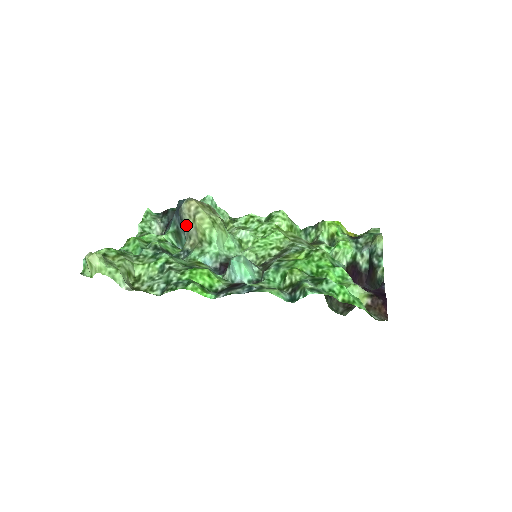
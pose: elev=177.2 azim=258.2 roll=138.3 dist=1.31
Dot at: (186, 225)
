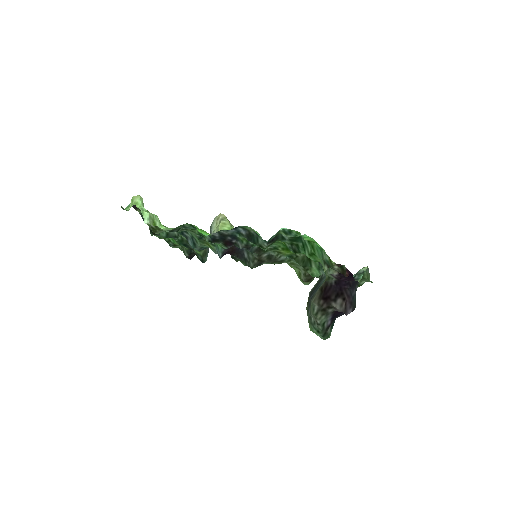
Dot at: (212, 233)
